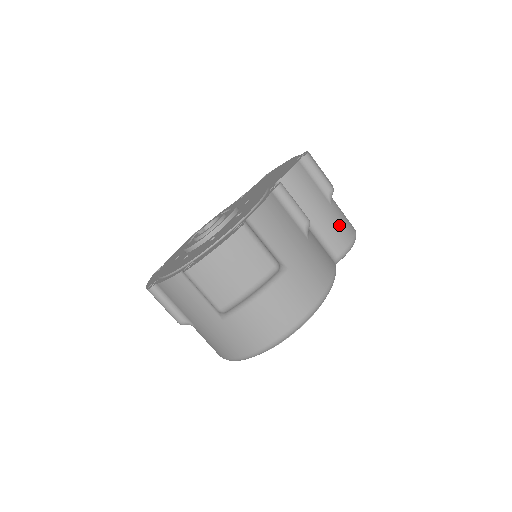
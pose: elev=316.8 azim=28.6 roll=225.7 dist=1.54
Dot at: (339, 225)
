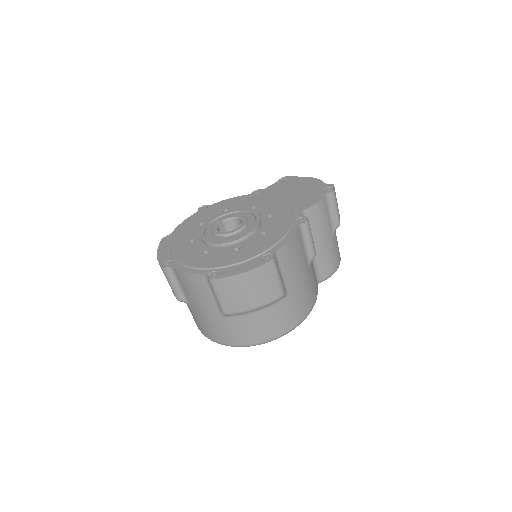
Dot at: (333, 255)
